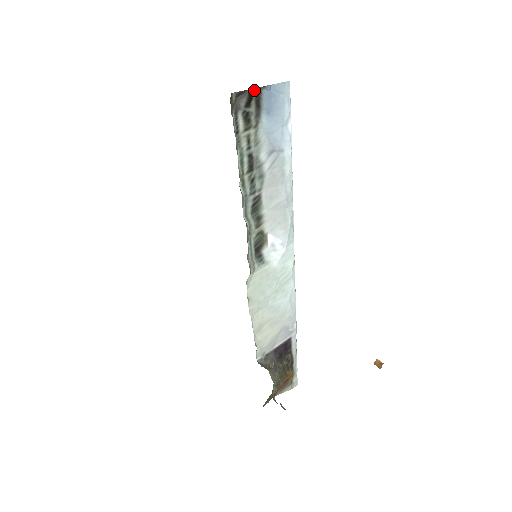
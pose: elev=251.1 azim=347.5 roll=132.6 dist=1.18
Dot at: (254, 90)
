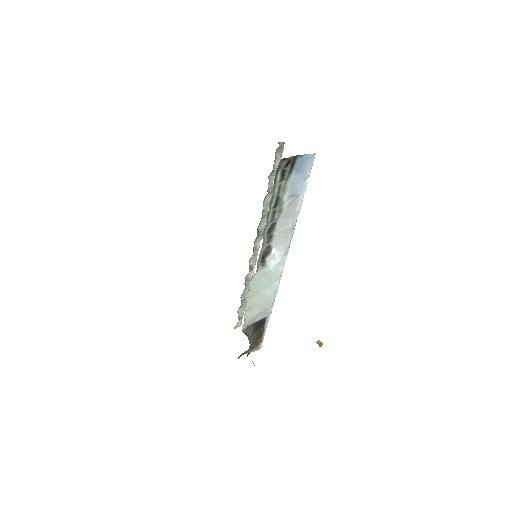
Dot at: (293, 157)
